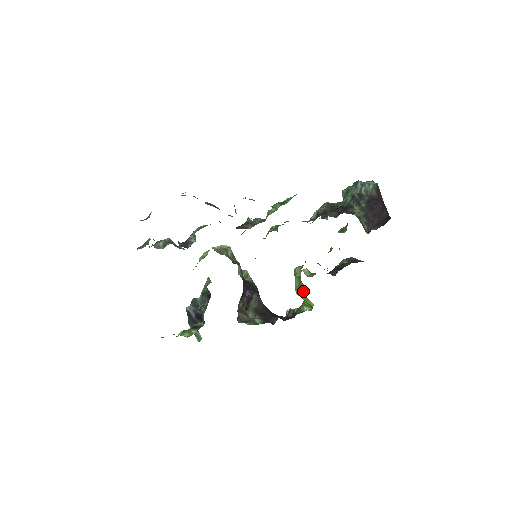
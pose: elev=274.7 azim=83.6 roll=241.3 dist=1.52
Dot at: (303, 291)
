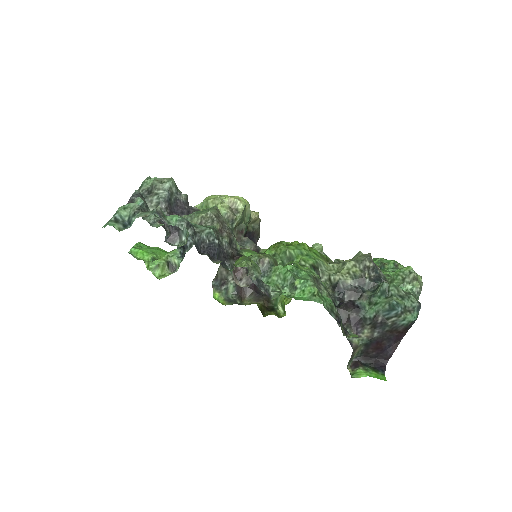
Dot at: occluded
